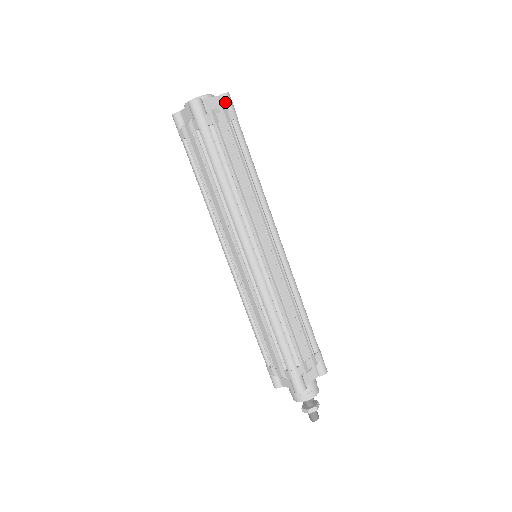
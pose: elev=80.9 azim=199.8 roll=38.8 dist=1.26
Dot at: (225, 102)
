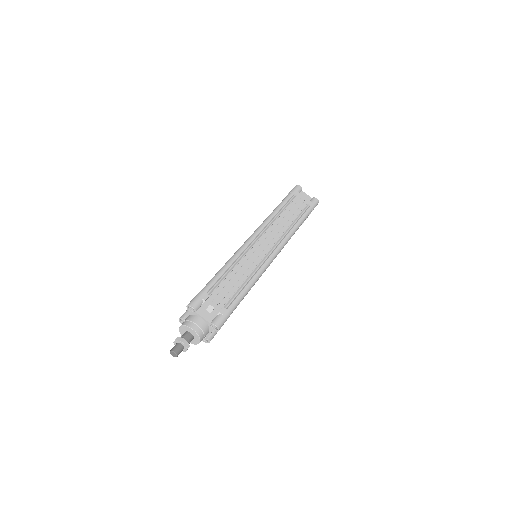
Dot at: (313, 200)
